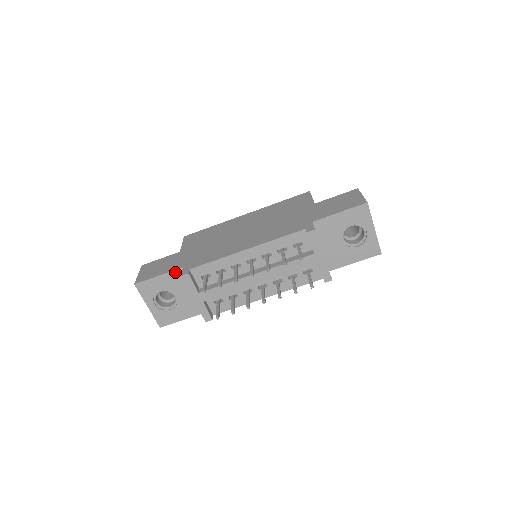
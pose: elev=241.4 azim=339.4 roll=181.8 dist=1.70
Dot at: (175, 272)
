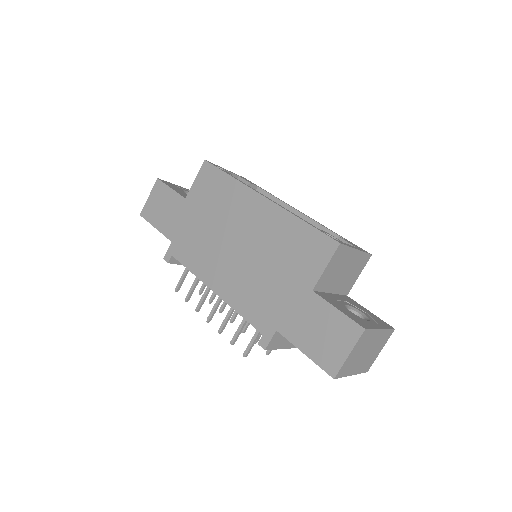
Dot at: (167, 237)
